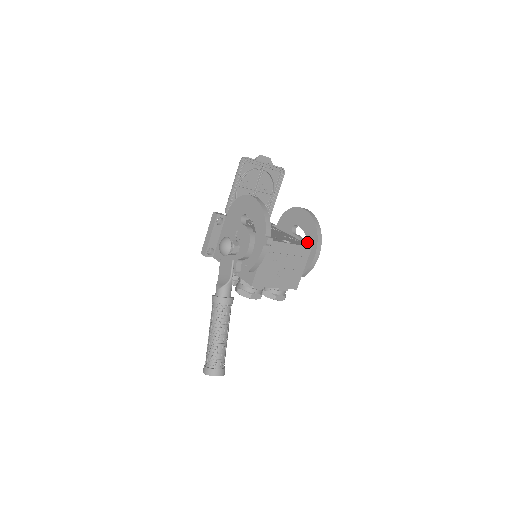
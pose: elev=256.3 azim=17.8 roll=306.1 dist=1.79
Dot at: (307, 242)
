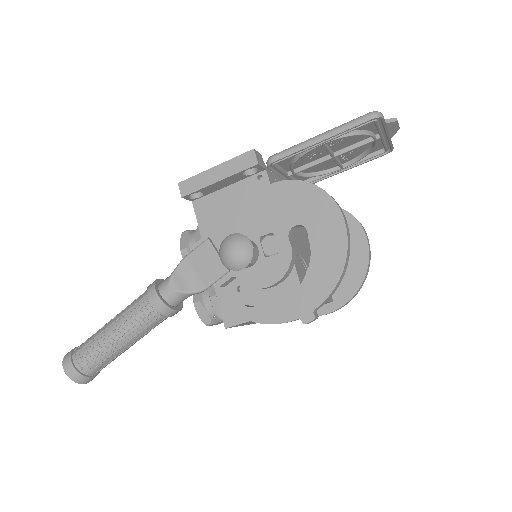
Dot at: occluded
